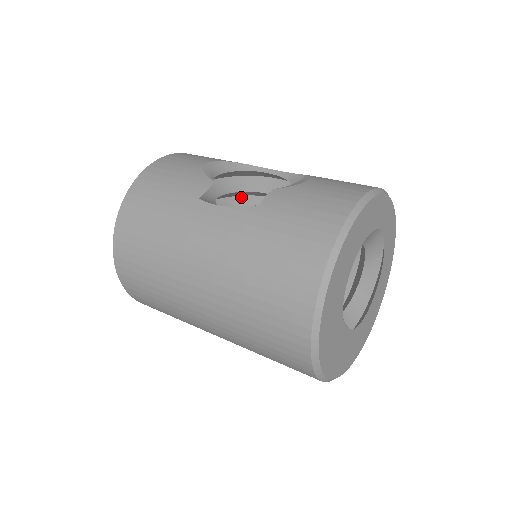
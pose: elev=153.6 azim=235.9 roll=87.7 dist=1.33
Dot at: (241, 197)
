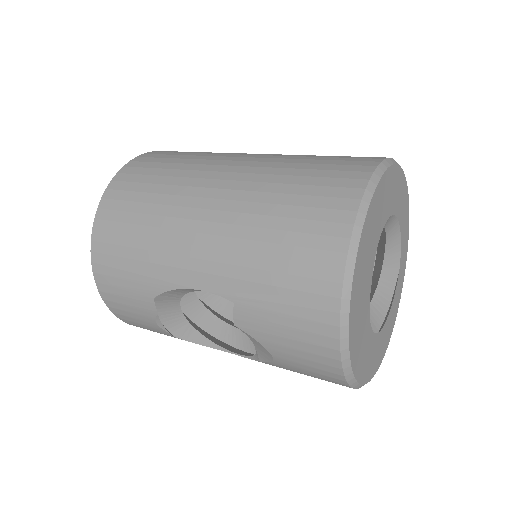
Dot at: occluded
